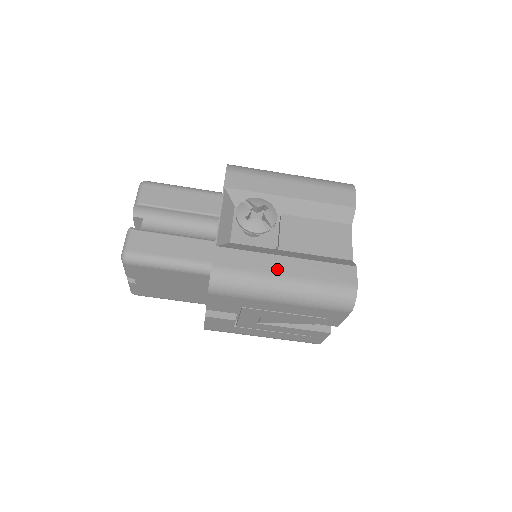
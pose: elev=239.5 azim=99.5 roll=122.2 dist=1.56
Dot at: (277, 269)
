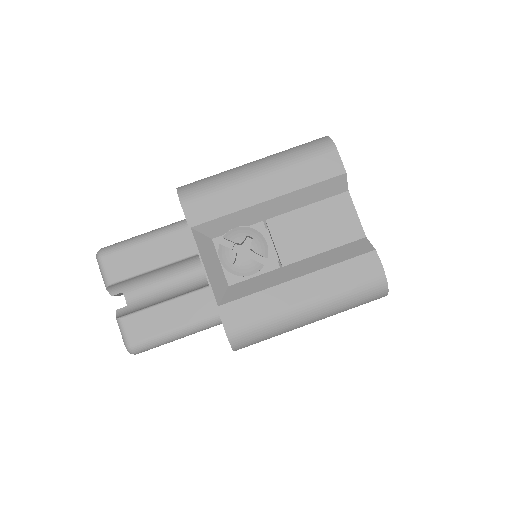
Dot at: (293, 299)
